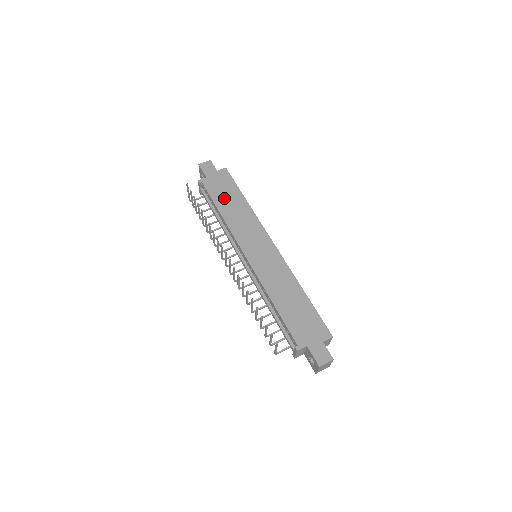
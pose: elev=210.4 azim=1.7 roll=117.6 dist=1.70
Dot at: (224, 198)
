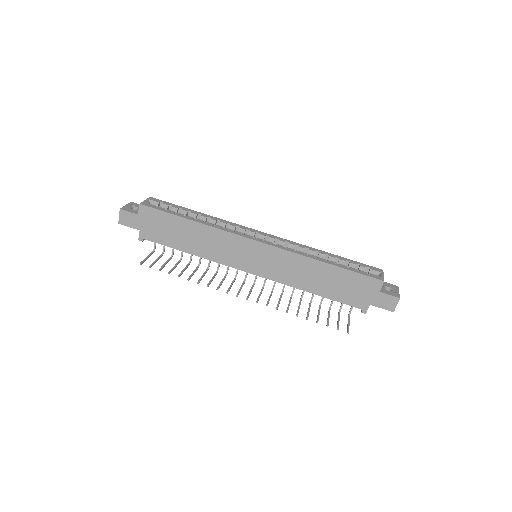
Dot at: (176, 237)
